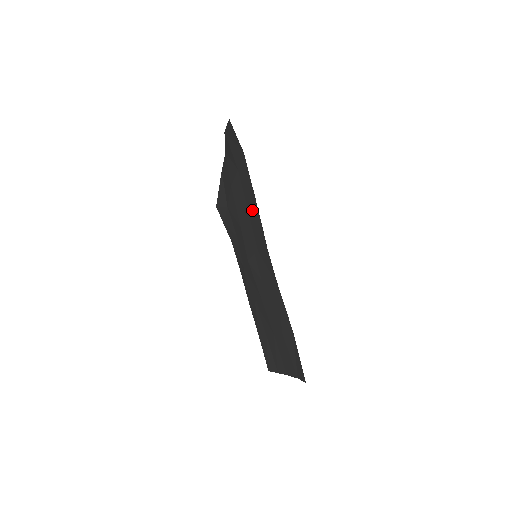
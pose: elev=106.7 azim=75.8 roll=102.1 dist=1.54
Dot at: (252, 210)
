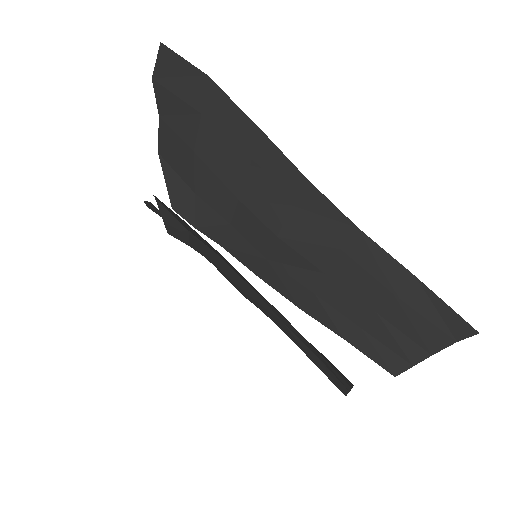
Dot at: (256, 151)
